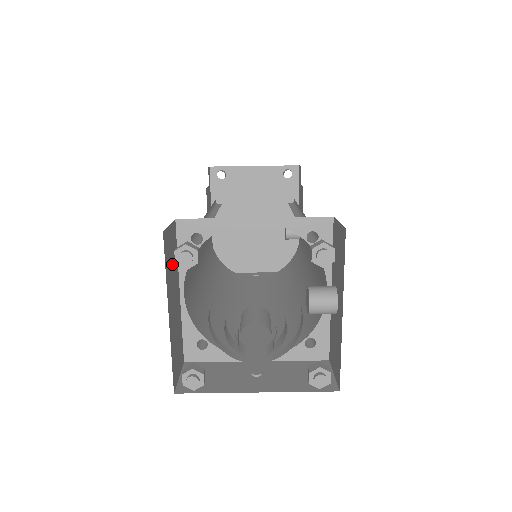
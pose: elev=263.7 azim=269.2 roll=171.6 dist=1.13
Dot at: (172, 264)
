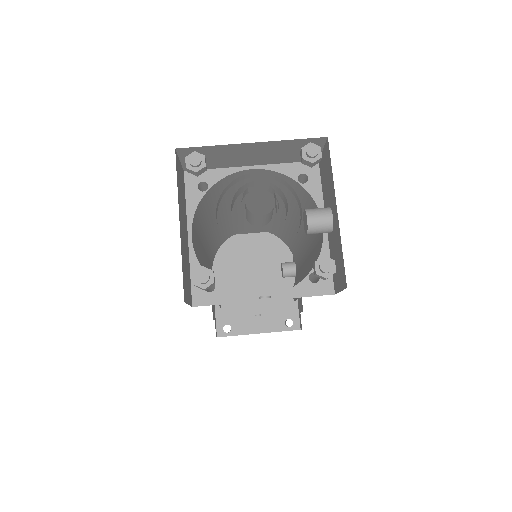
Dot at: (182, 195)
